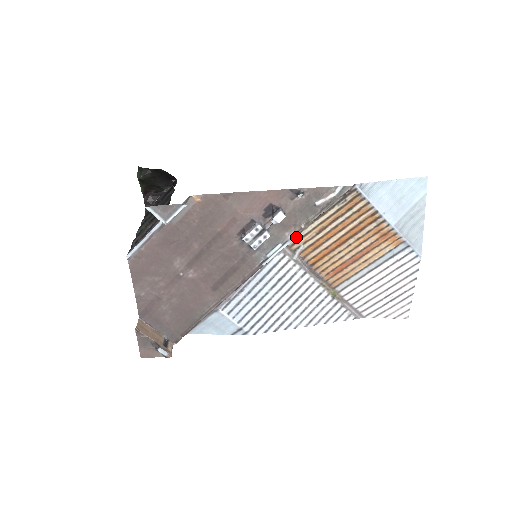
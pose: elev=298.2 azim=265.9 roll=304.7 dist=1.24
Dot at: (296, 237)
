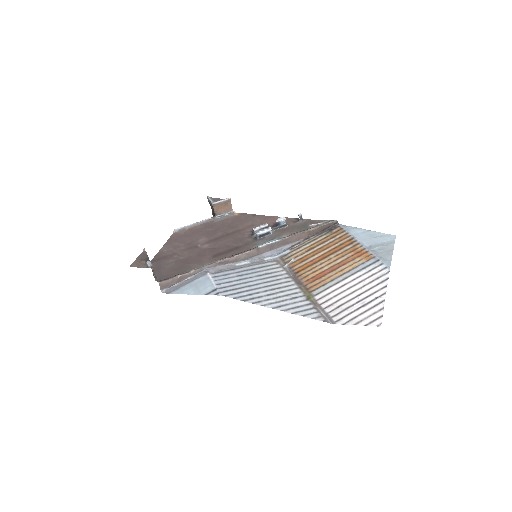
Dot at: (290, 254)
